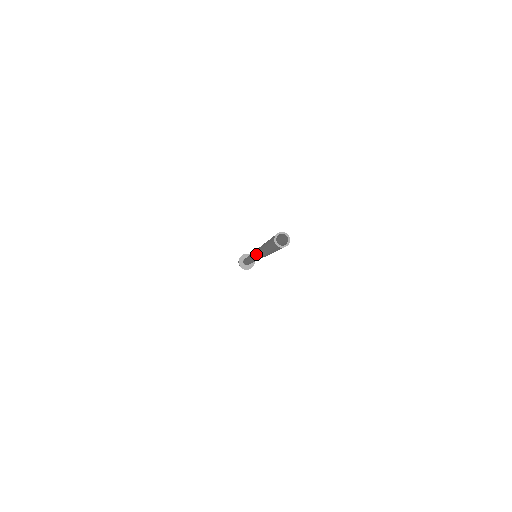
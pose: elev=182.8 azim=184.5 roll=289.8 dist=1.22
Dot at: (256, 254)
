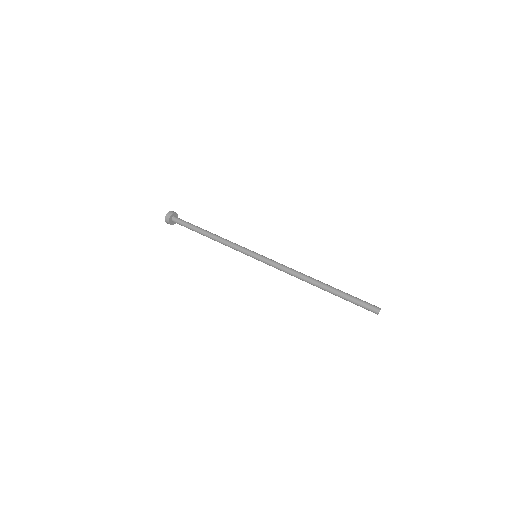
Dot at: occluded
